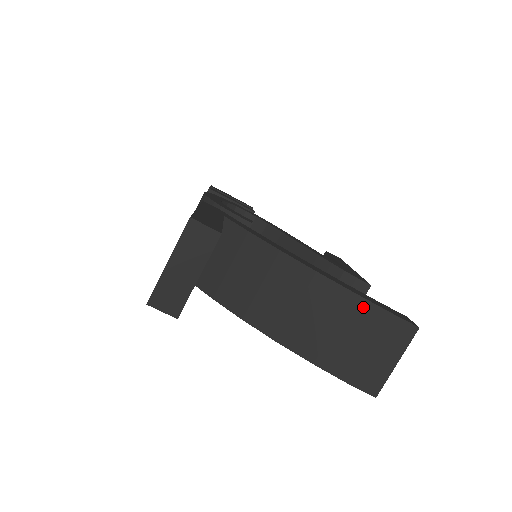
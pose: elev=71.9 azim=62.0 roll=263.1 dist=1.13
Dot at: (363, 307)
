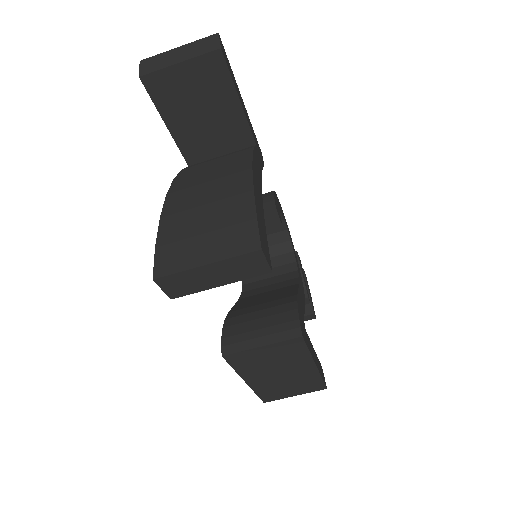
Dot at: (245, 202)
